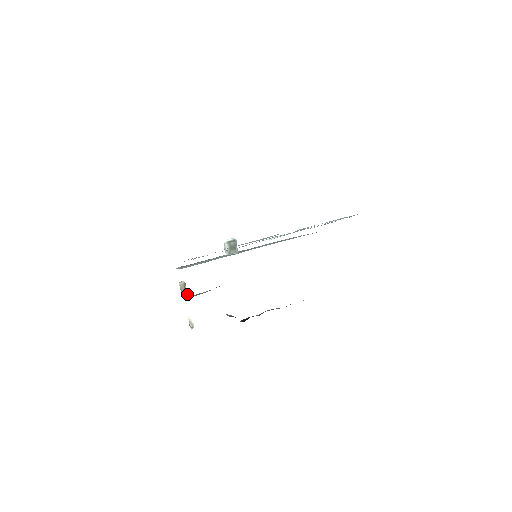
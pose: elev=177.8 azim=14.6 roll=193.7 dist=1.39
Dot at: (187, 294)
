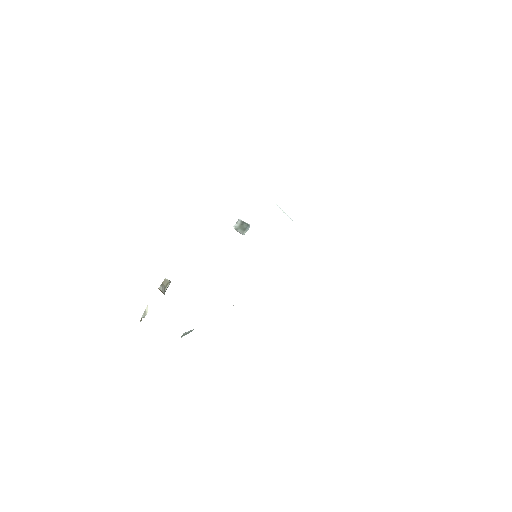
Dot at: (164, 292)
